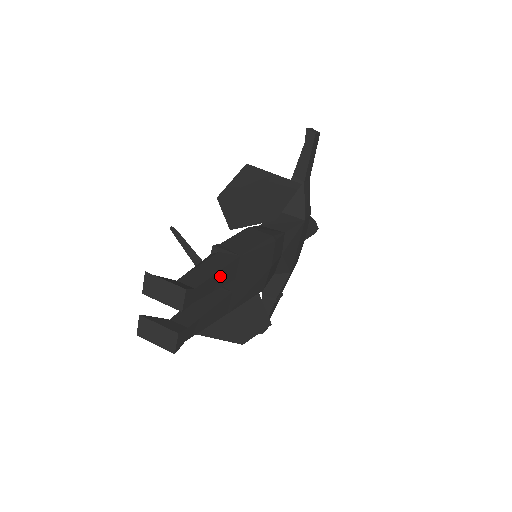
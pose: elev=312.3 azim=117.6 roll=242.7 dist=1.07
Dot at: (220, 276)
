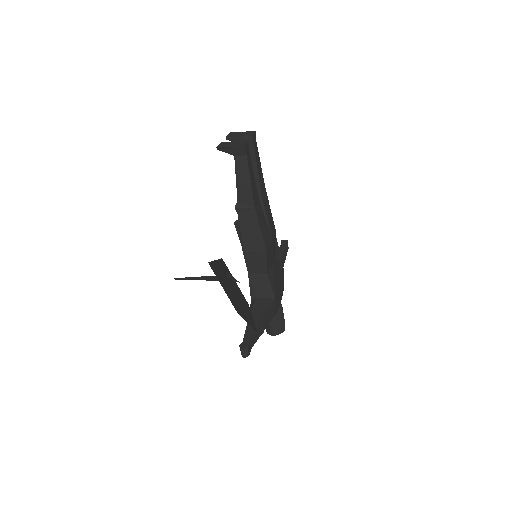
Dot at: (260, 171)
